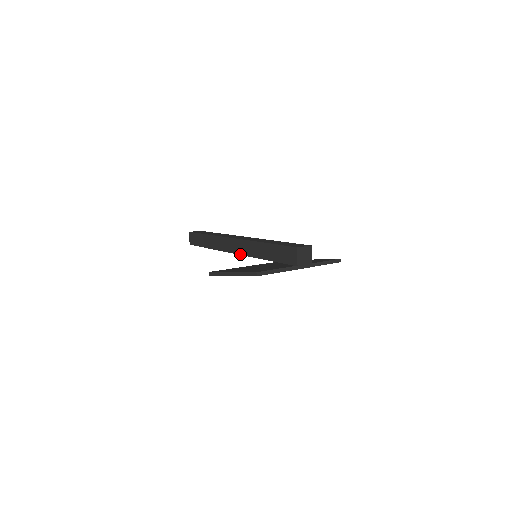
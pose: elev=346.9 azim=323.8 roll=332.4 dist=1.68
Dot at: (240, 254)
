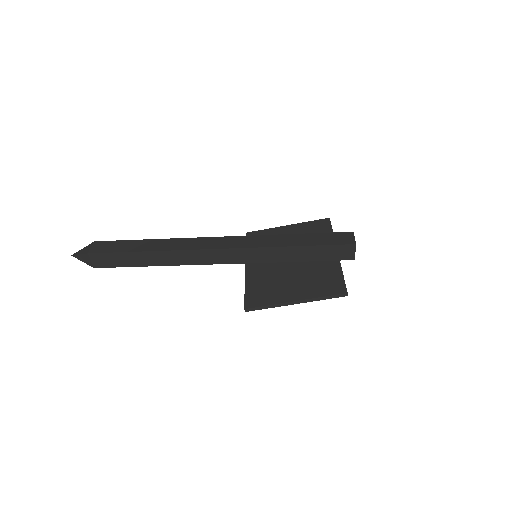
Dot at: (238, 263)
